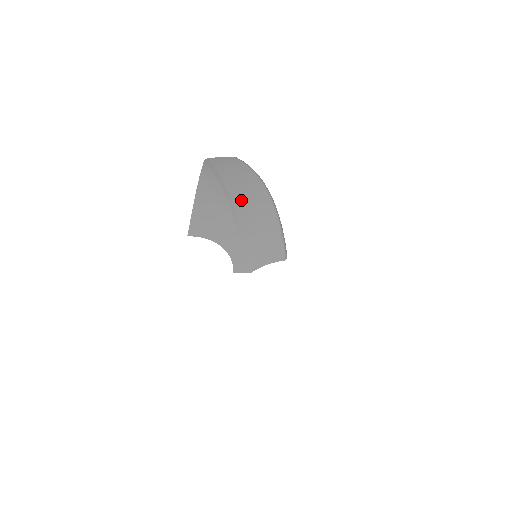
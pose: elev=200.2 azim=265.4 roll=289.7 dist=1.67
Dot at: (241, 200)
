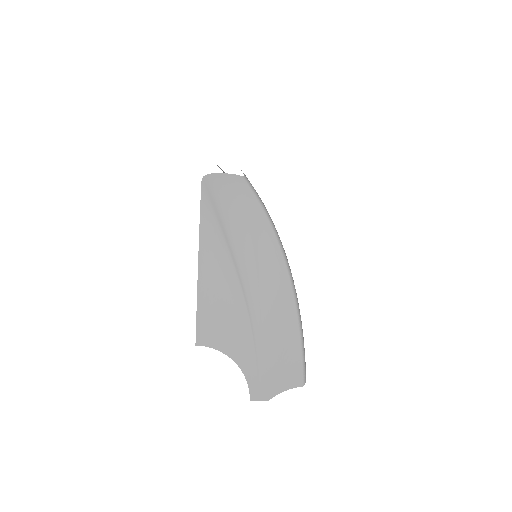
Dot at: (256, 285)
